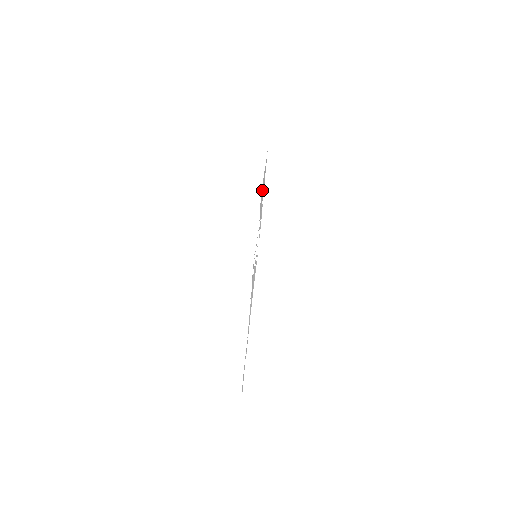
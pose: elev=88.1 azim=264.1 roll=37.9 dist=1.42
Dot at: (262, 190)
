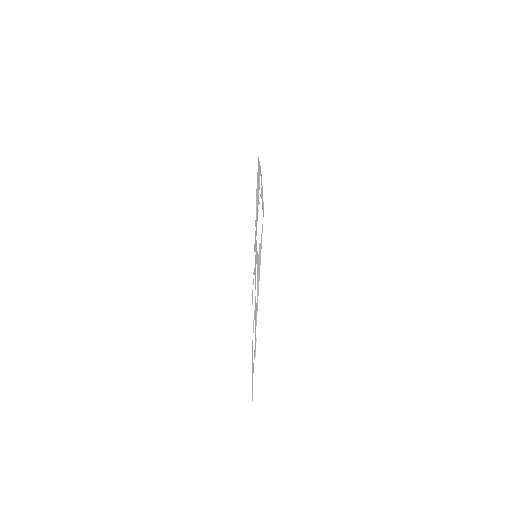
Dot at: (258, 185)
